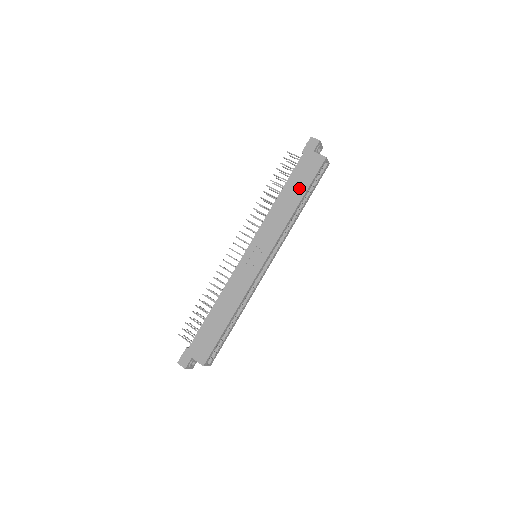
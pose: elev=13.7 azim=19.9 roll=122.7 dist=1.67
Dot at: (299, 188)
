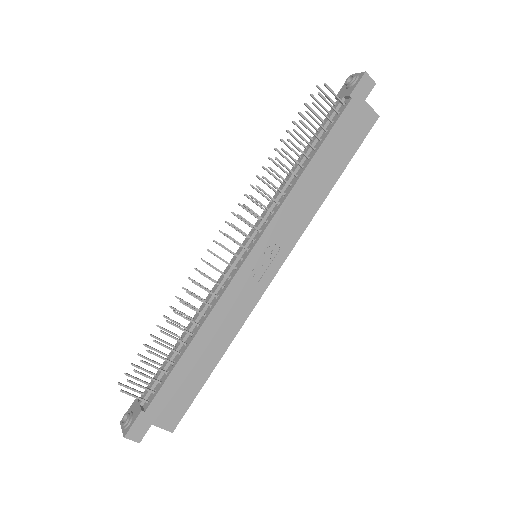
Dot at: (338, 159)
